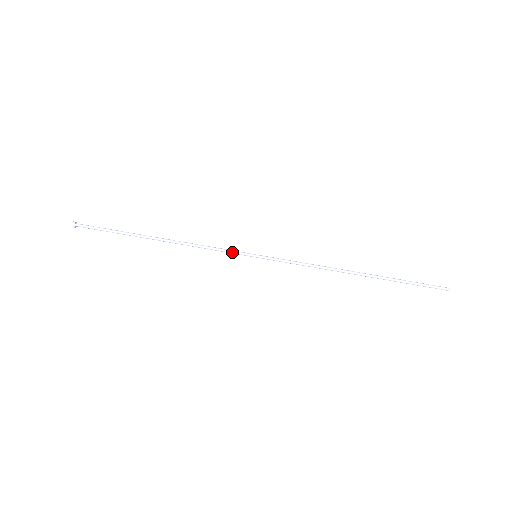
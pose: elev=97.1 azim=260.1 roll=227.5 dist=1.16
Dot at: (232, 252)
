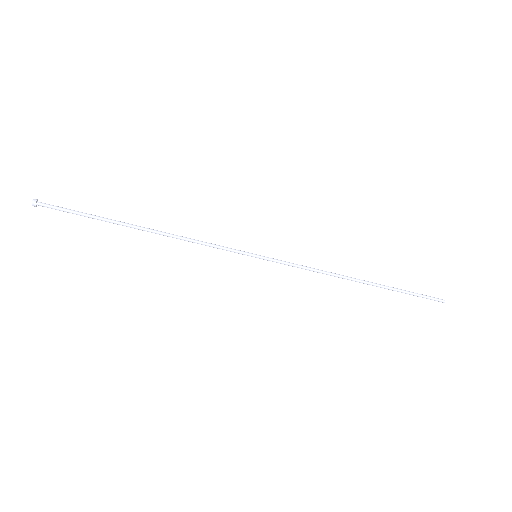
Dot at: occluded
